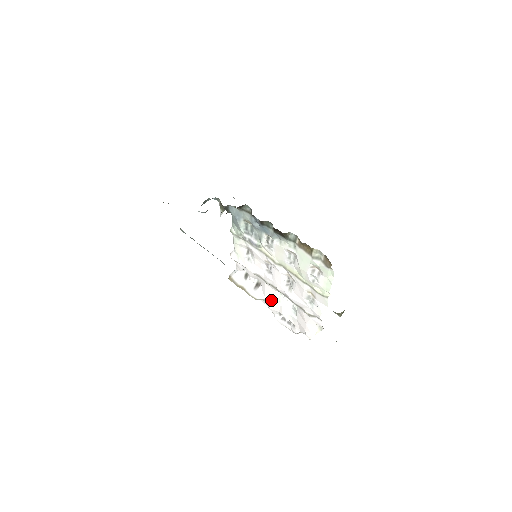
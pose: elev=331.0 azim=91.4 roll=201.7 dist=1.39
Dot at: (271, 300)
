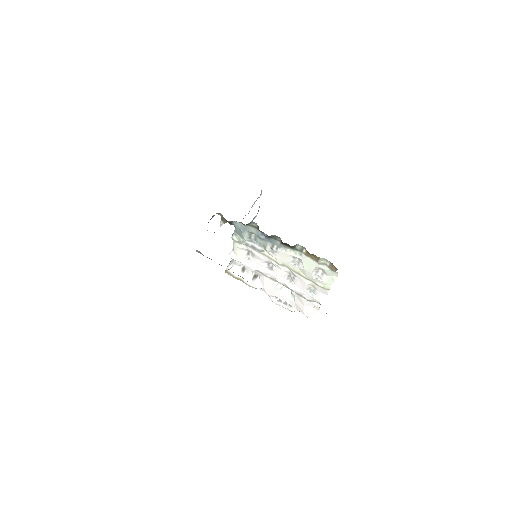
Dot at: (269, 288)
